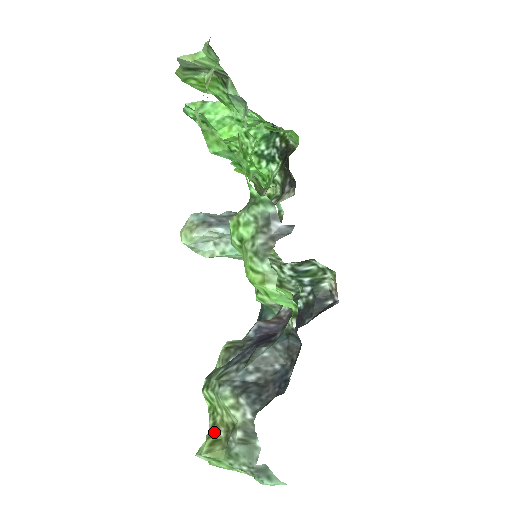
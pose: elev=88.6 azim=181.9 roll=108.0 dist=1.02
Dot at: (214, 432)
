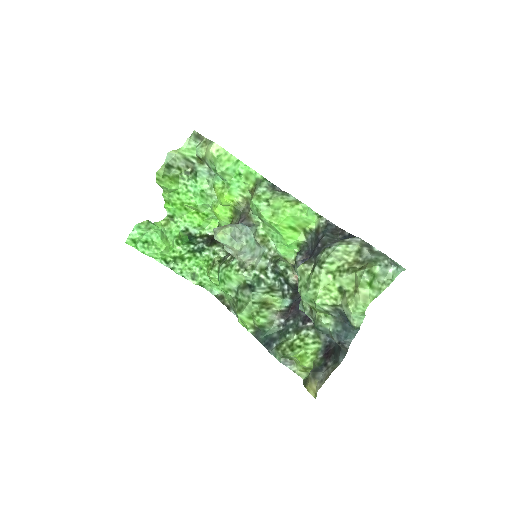
Dot at: (354, 269)
